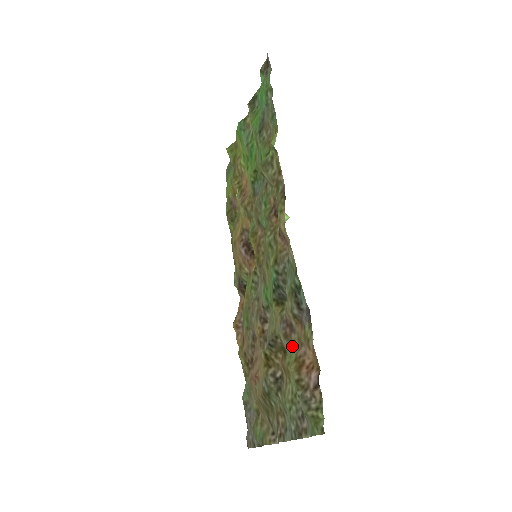
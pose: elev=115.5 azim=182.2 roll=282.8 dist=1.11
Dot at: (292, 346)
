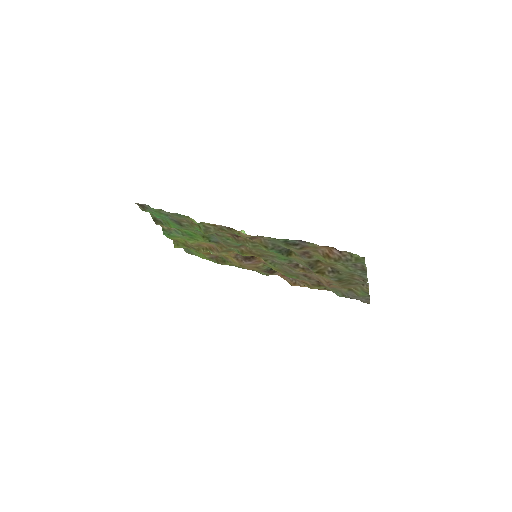
Dot at: (316, 256)
